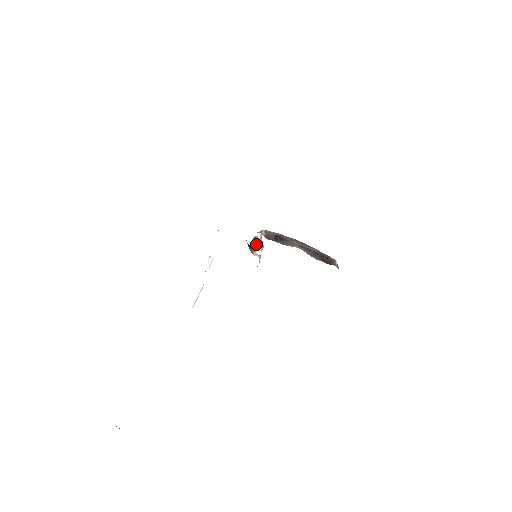
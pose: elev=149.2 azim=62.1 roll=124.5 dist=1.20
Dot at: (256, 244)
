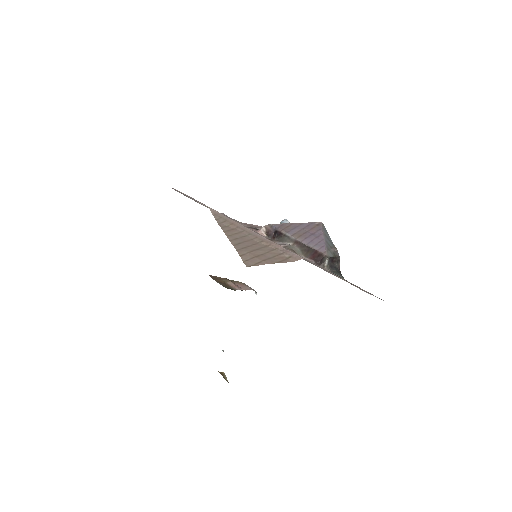
Dot at: occluded
